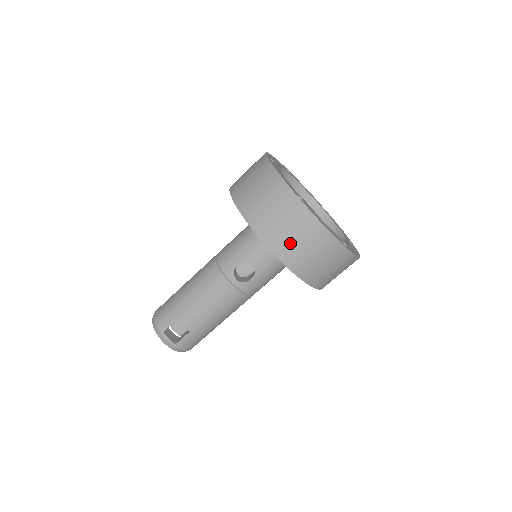
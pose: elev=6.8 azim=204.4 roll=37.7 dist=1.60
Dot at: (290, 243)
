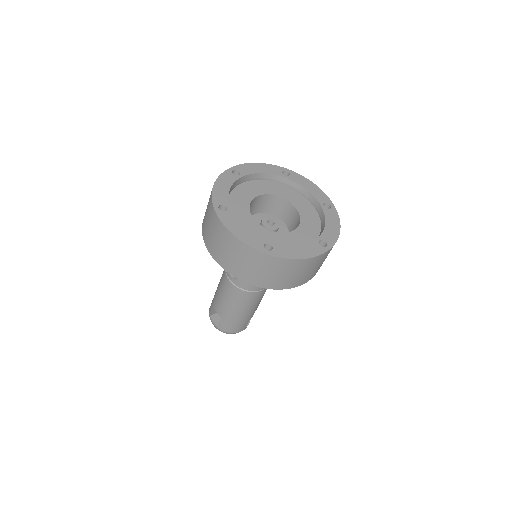
Dot at: (218, 248)
